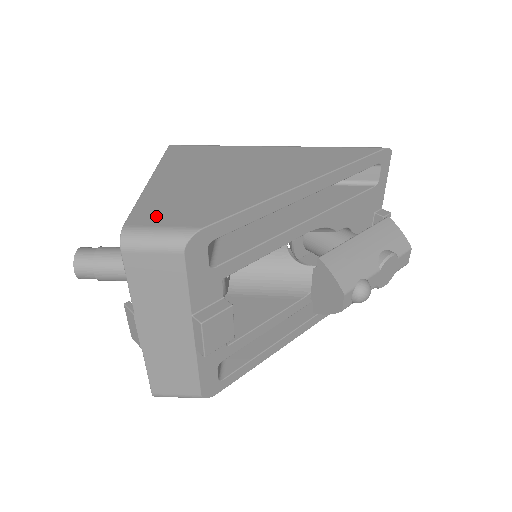
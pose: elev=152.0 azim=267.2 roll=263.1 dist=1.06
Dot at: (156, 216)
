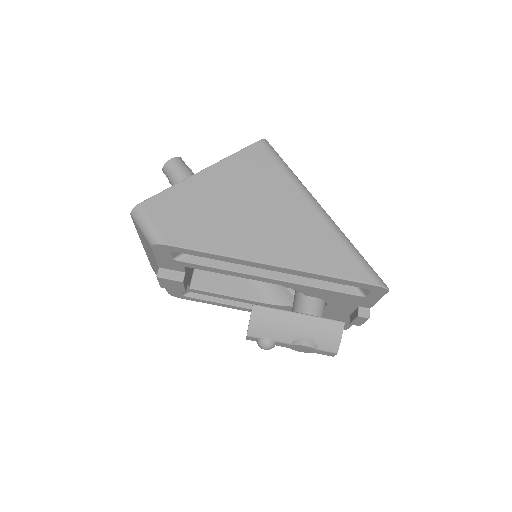
Dot at: (161, 211)
